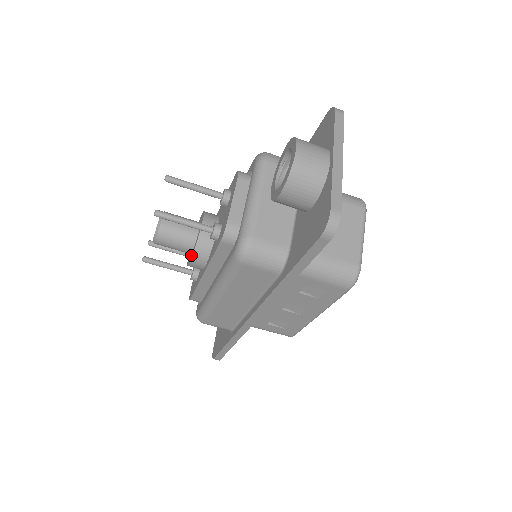
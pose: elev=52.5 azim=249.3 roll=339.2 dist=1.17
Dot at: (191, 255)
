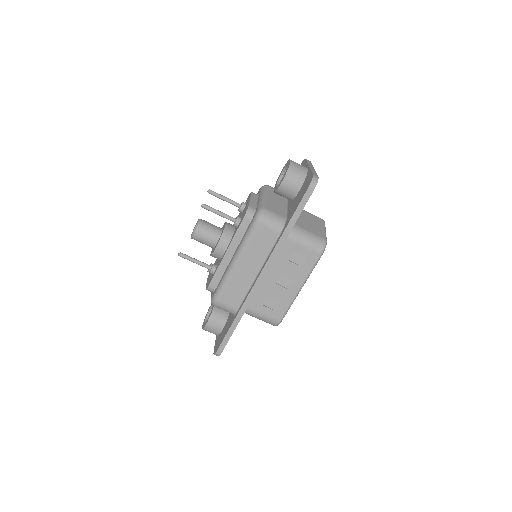
Dot at: (217, 243)
